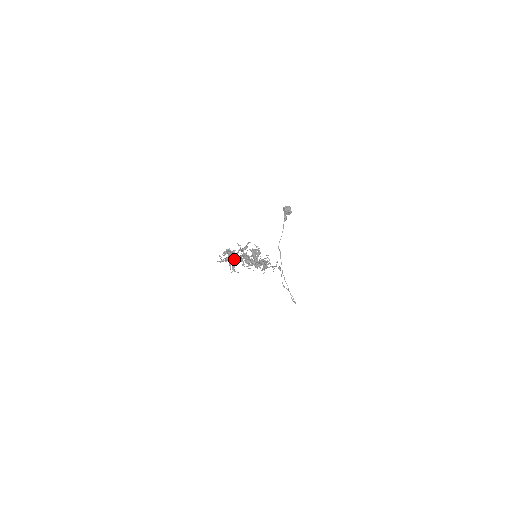
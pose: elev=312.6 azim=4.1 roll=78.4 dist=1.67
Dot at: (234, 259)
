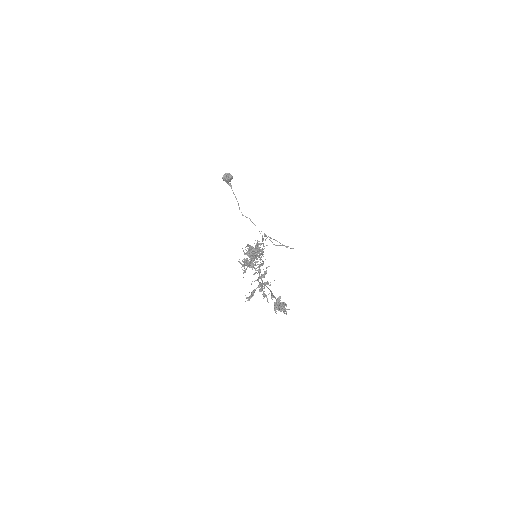
Dot at: occluded
